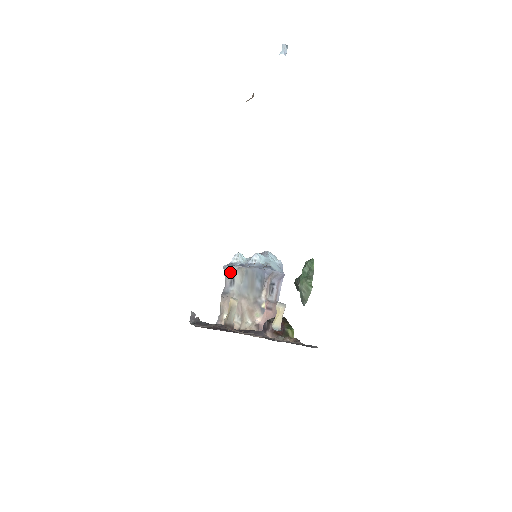
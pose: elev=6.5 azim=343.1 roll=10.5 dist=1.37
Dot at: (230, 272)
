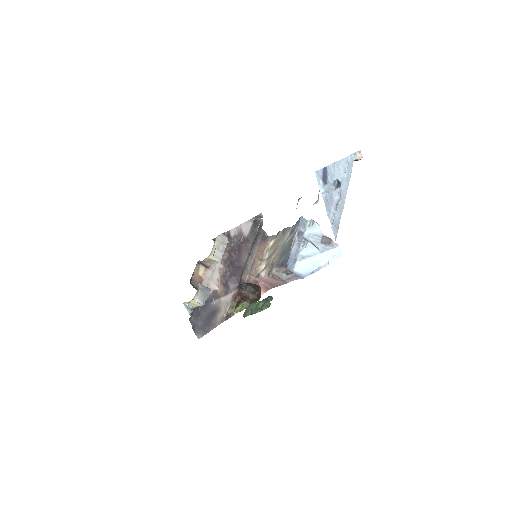
Dot at: (296, 226)
